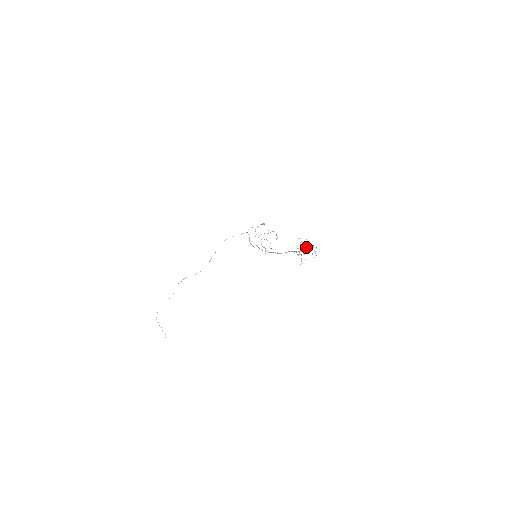
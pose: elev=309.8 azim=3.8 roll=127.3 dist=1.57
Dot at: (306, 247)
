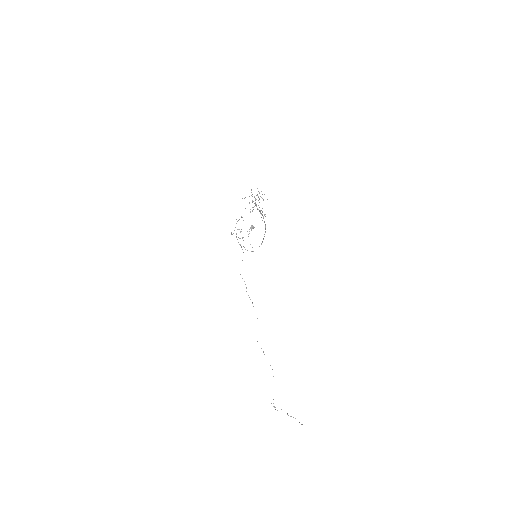
Dot at: occluded
